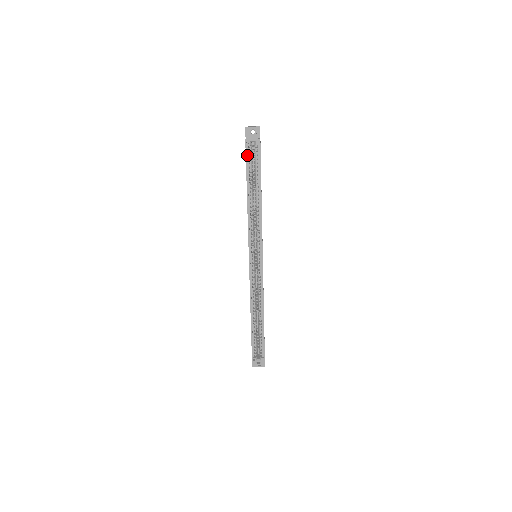
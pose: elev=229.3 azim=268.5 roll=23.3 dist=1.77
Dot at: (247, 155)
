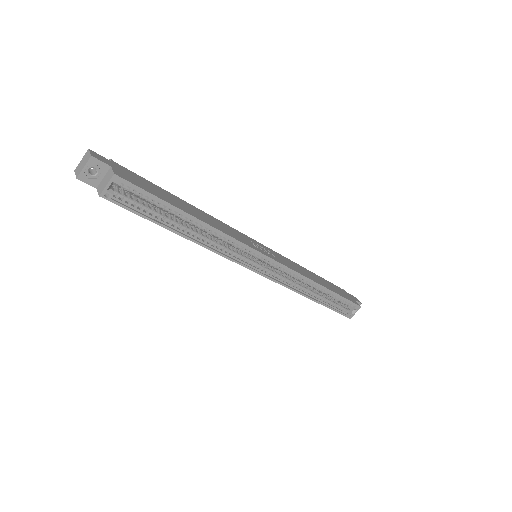
Dot at: (125, 205)
